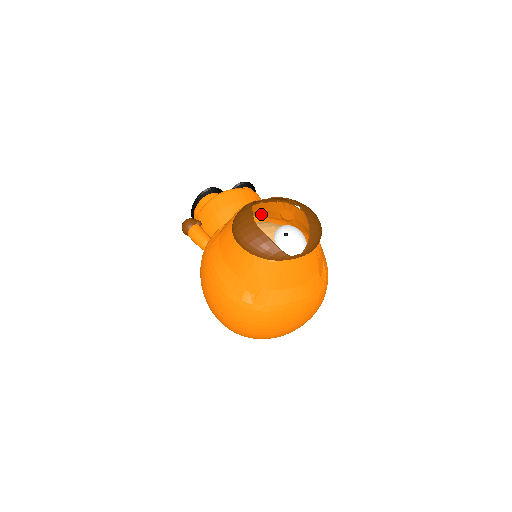
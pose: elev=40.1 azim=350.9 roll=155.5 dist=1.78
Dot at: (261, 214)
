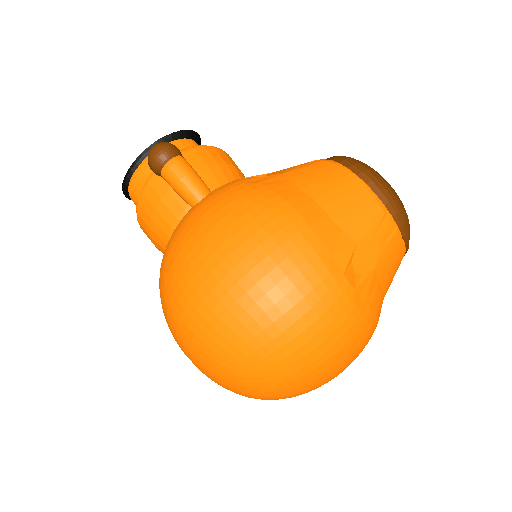
Dot at: occluded
